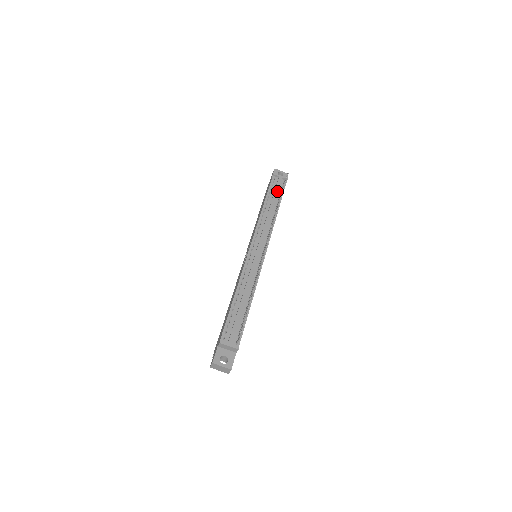
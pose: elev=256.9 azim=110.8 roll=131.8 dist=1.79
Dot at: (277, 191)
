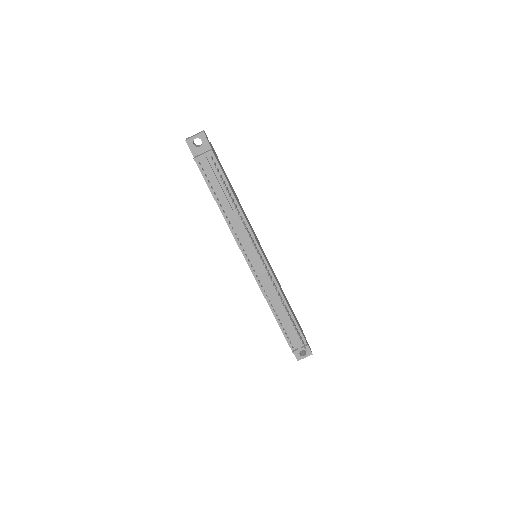
Dot at: (217, 181)
